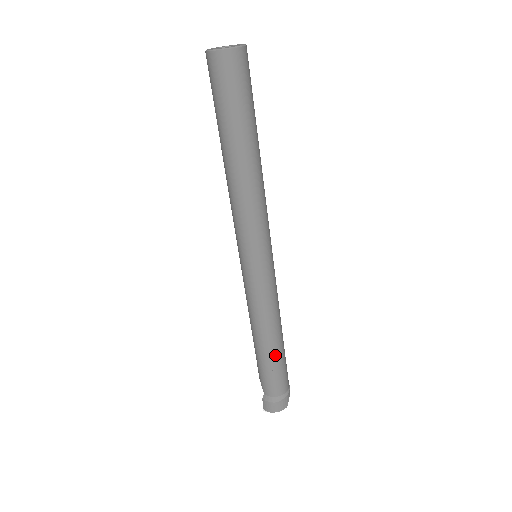
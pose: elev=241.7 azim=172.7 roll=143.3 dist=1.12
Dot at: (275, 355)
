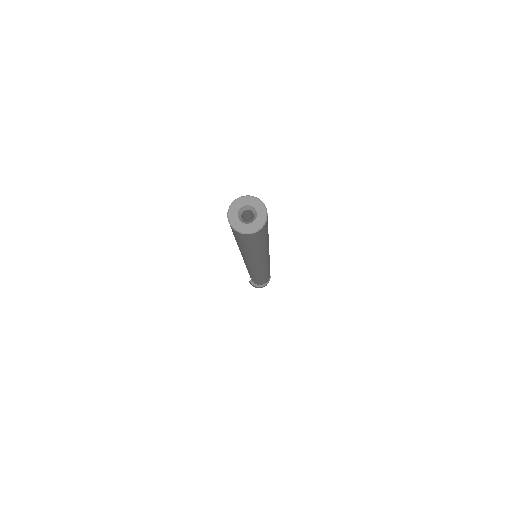
Dot at: (261, 280)
